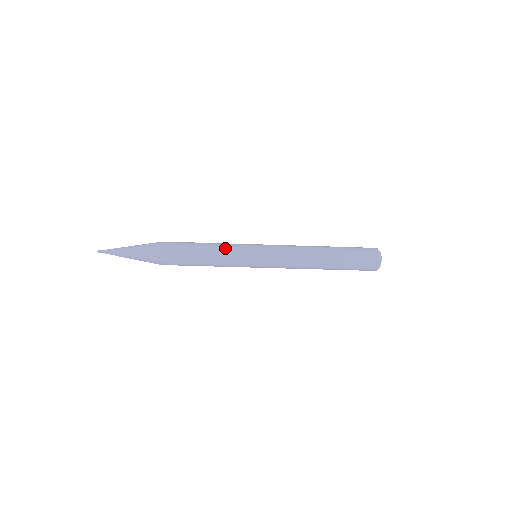
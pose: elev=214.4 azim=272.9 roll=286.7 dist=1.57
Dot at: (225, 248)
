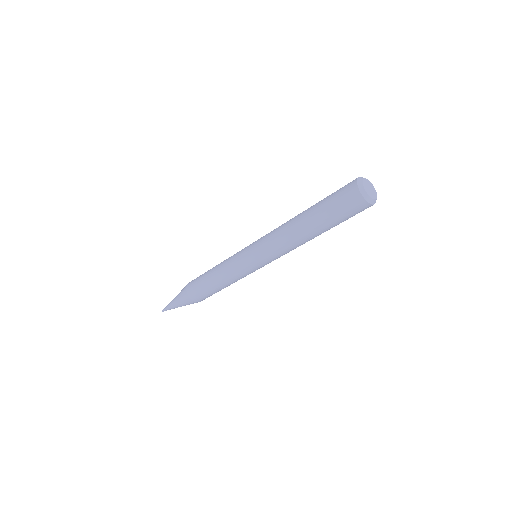
Dot at: (225, 268)
